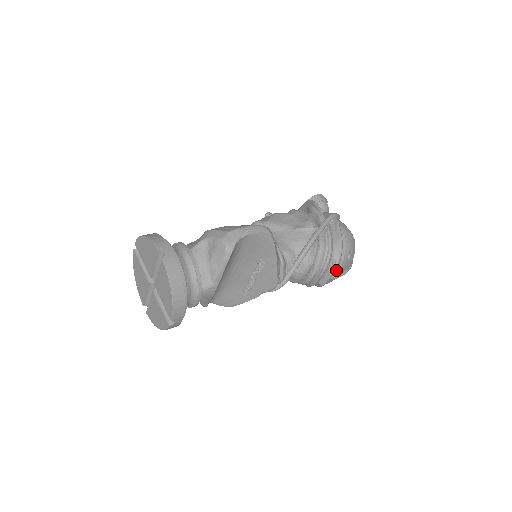
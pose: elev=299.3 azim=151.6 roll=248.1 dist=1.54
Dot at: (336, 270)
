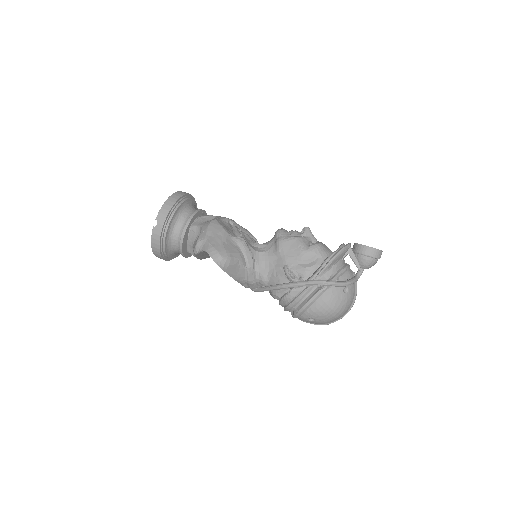
Dot at: occluded
